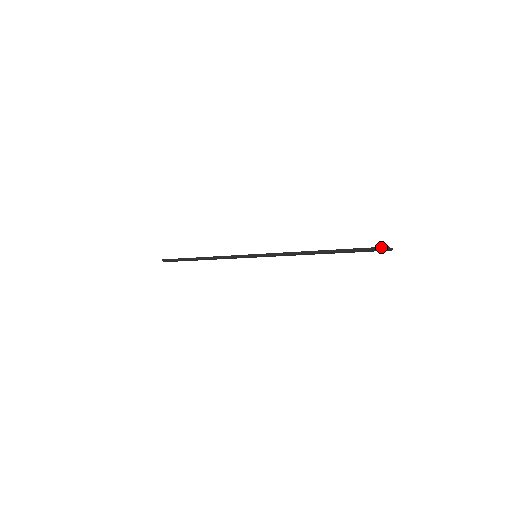
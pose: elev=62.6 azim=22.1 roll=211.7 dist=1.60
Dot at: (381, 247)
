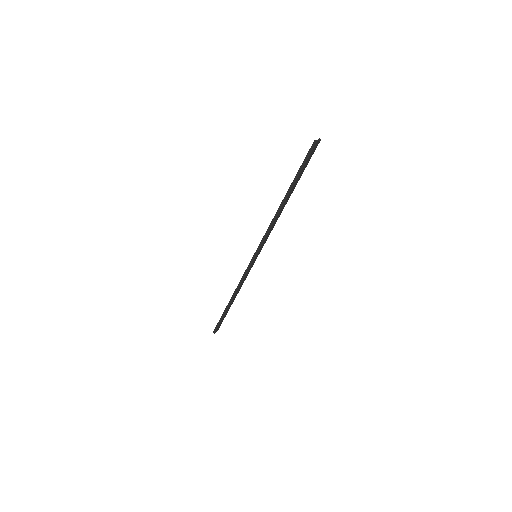
Dot at: occluded
